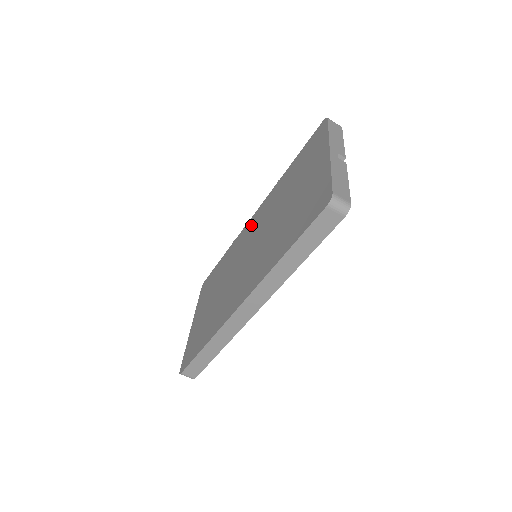
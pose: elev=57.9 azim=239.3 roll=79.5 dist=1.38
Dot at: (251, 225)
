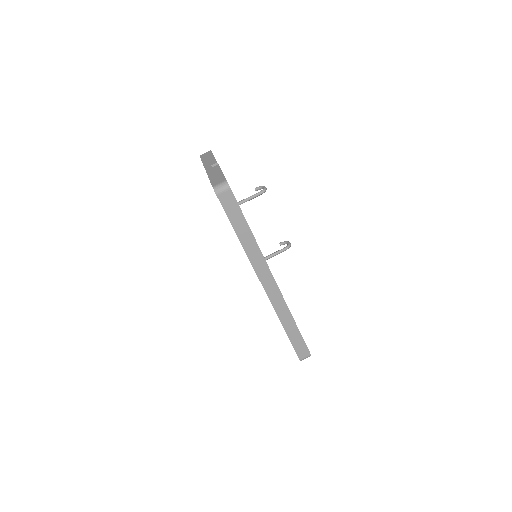
Dot at: occluded
